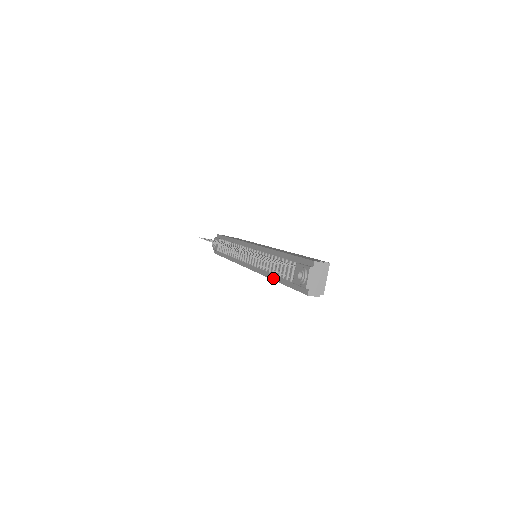
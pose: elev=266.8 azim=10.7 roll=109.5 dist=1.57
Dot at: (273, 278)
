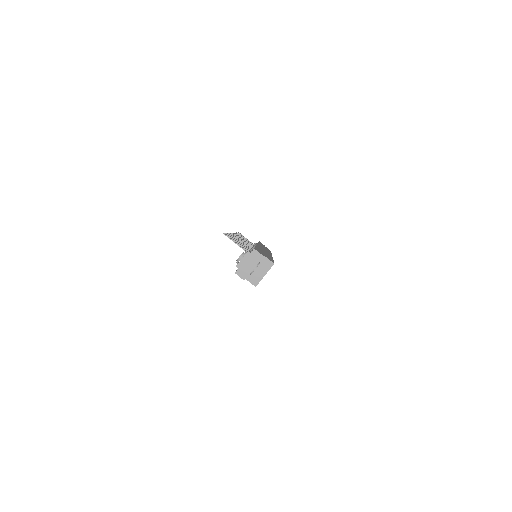
Dot at: occluded
